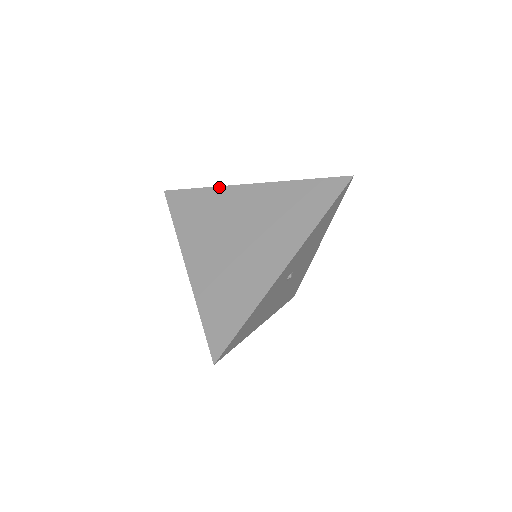
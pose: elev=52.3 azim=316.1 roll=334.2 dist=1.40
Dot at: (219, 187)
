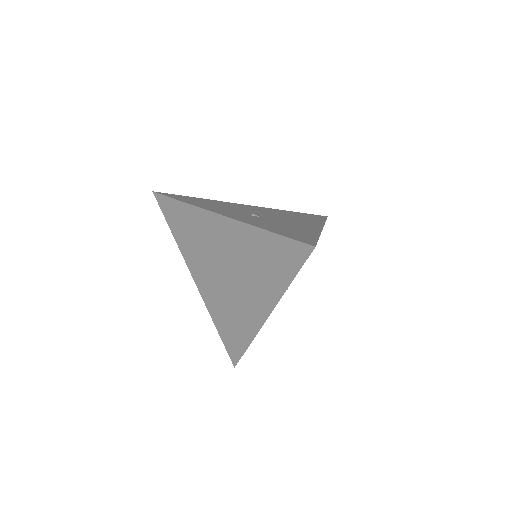
Dot at: (196, 207)
